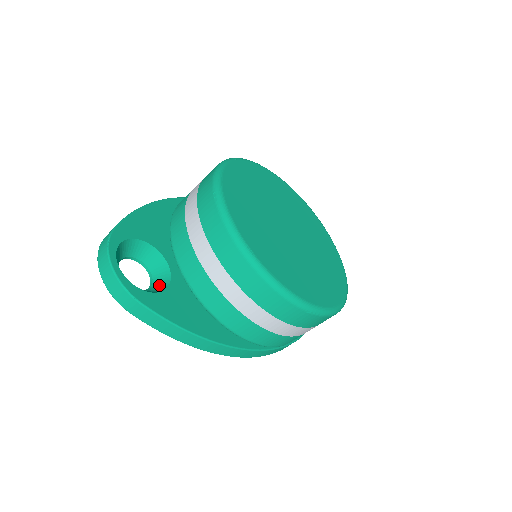
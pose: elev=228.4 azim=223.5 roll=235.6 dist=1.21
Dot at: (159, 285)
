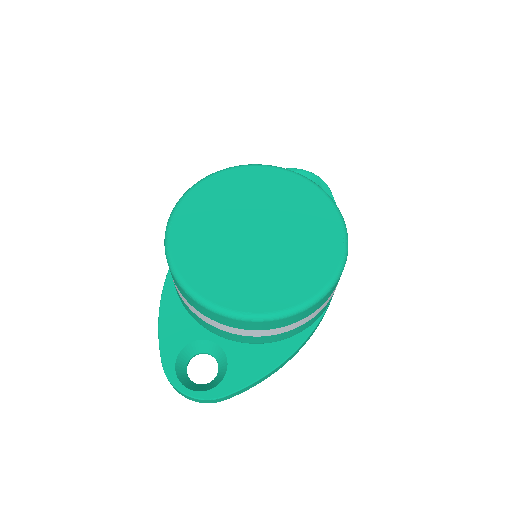
Dot at: (222, 361)
